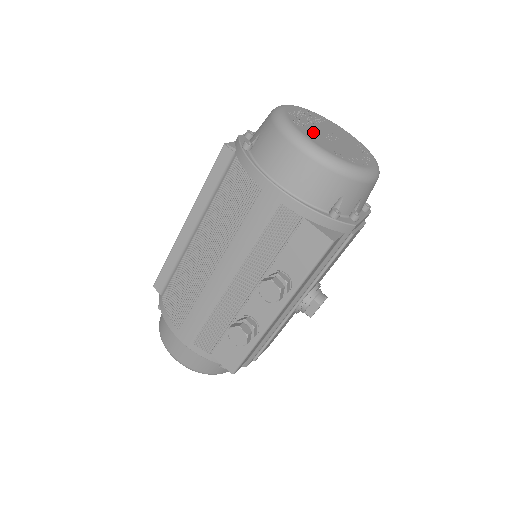
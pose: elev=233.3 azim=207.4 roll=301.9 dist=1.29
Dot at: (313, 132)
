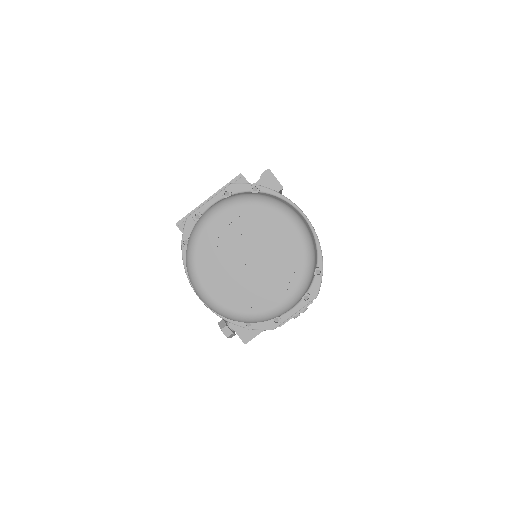
Dot at: (220, 268)
